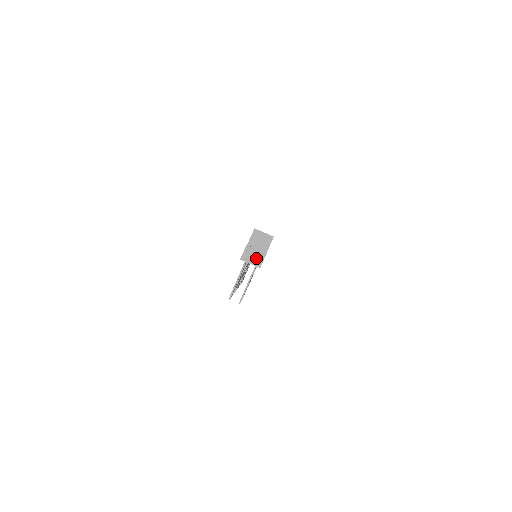
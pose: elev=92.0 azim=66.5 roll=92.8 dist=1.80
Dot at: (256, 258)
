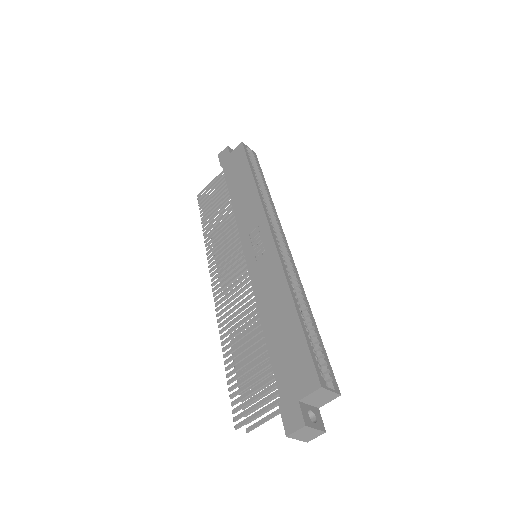
Dot at: (309, 436)
